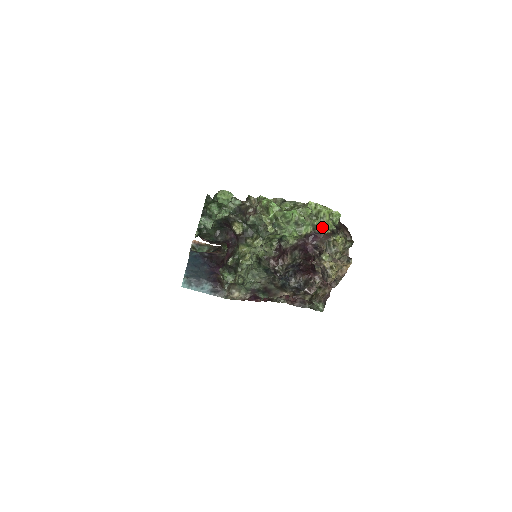
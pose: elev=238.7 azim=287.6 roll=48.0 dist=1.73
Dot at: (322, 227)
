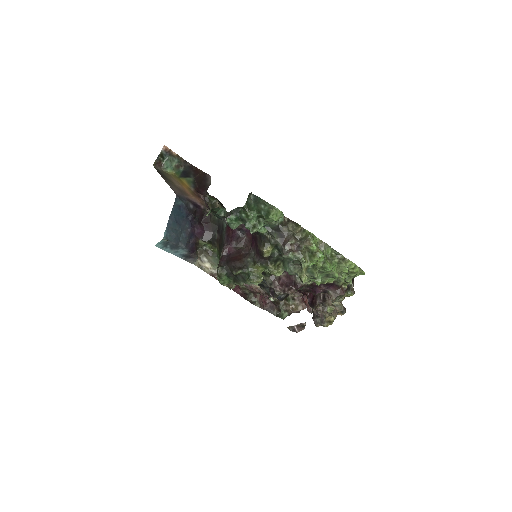
Dot at: (344, 281)
